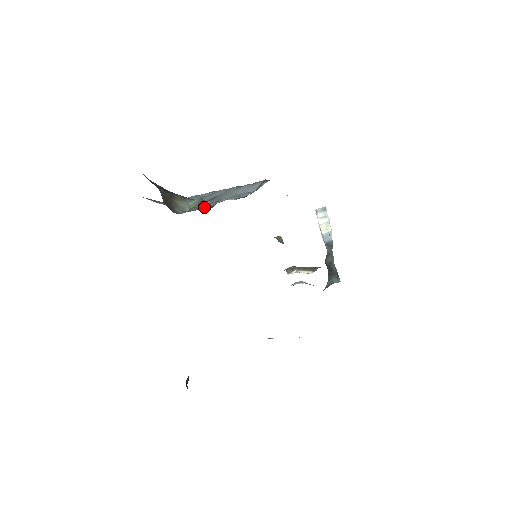
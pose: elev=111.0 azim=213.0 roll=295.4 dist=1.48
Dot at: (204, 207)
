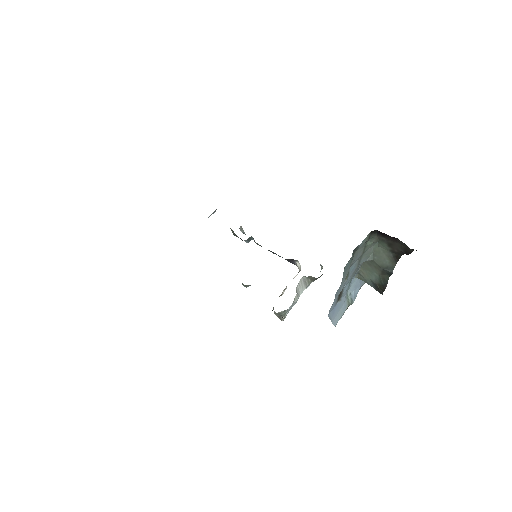
Dot at: occluded
